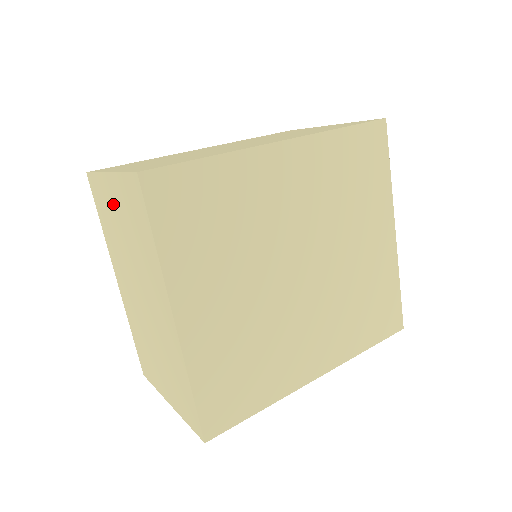
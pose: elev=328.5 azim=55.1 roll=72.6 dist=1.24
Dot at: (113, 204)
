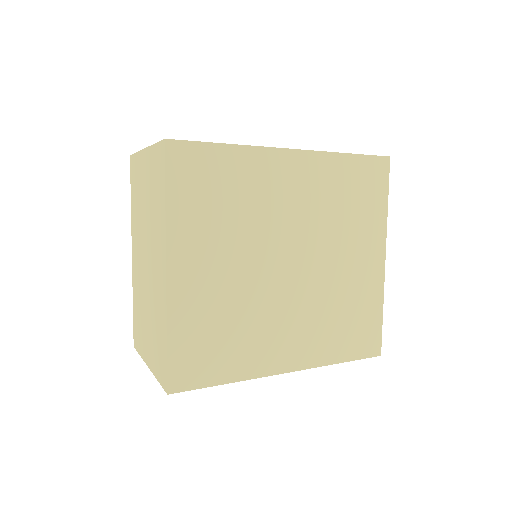
Dot at: (143, 176)
